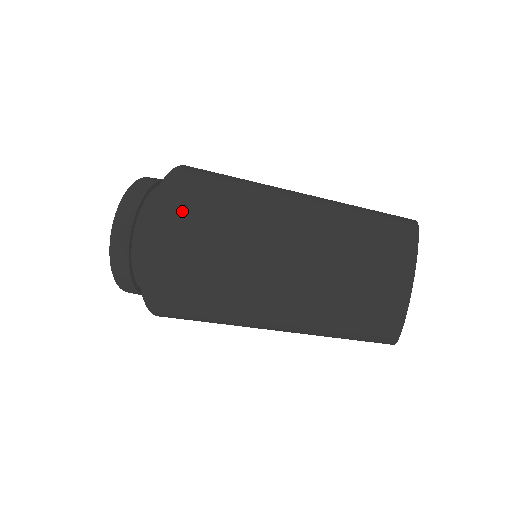
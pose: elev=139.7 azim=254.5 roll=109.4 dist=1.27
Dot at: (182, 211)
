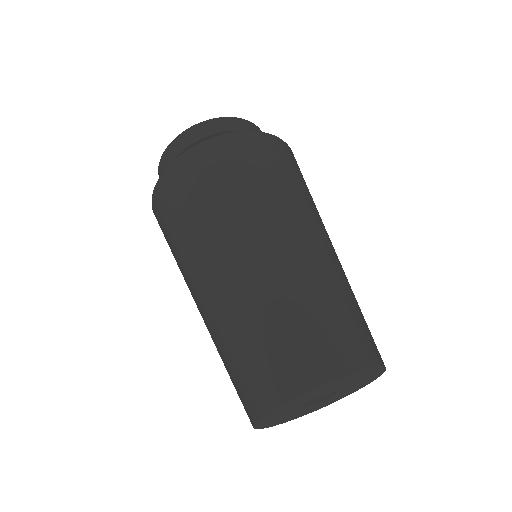
Dot at: (257, 155)
